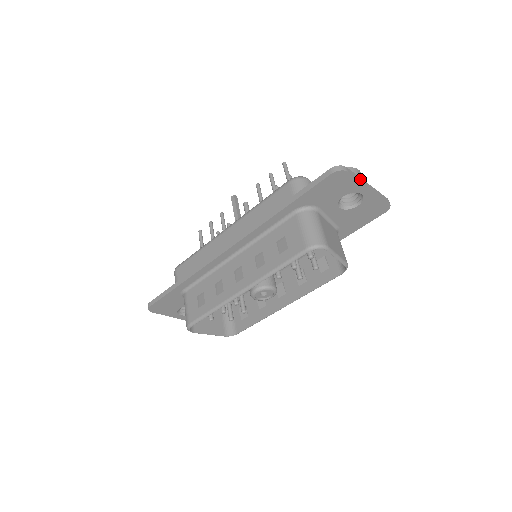
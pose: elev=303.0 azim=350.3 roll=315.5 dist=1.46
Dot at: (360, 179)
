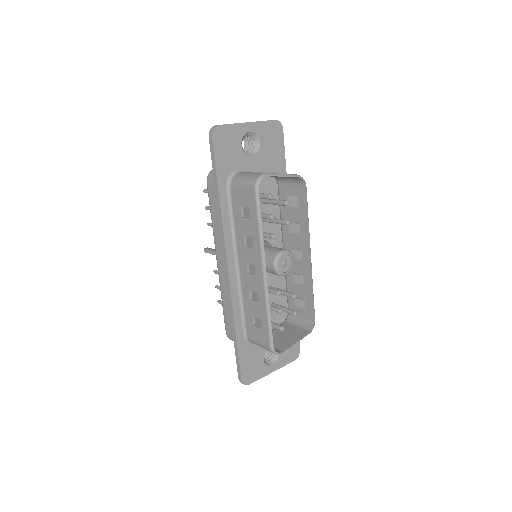
Dot at: (235, 124)
